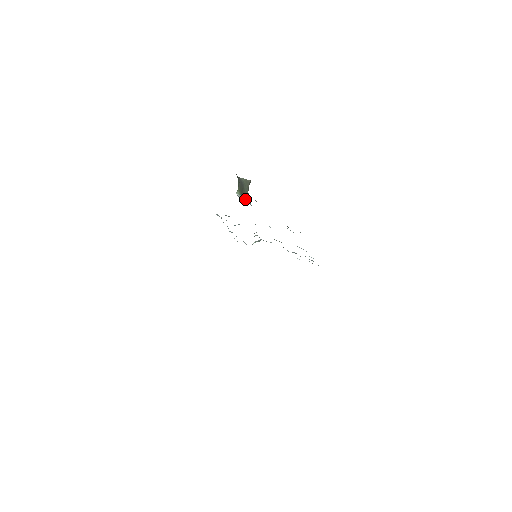
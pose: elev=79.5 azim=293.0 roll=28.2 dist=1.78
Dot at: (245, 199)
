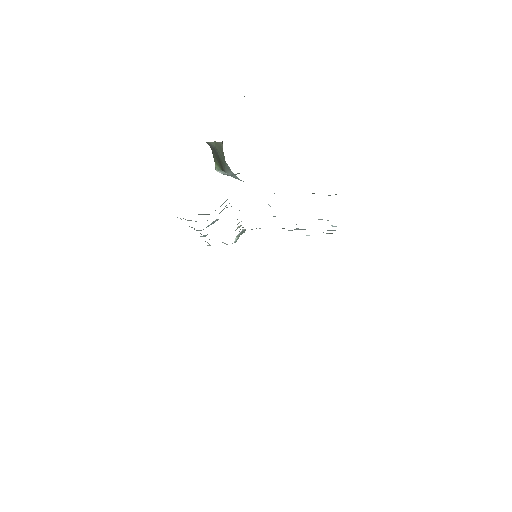
Dot at: (234, 174)
